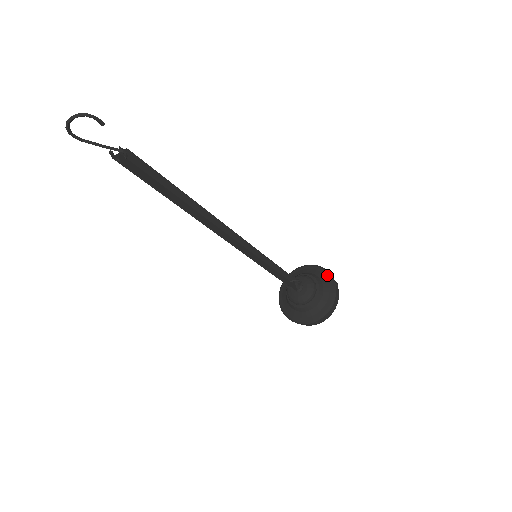
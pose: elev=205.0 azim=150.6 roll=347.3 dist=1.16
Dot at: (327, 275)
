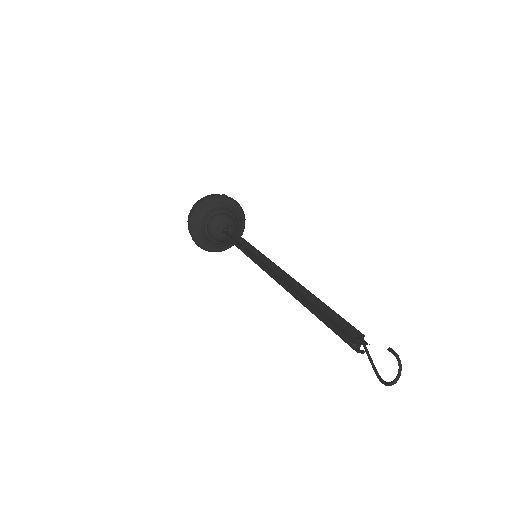
Dot at: (218, 199)
